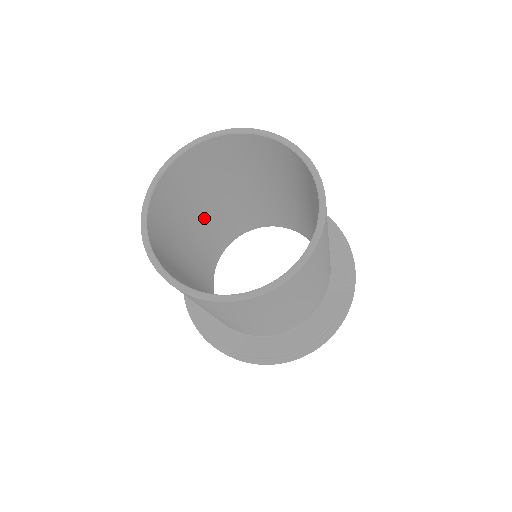
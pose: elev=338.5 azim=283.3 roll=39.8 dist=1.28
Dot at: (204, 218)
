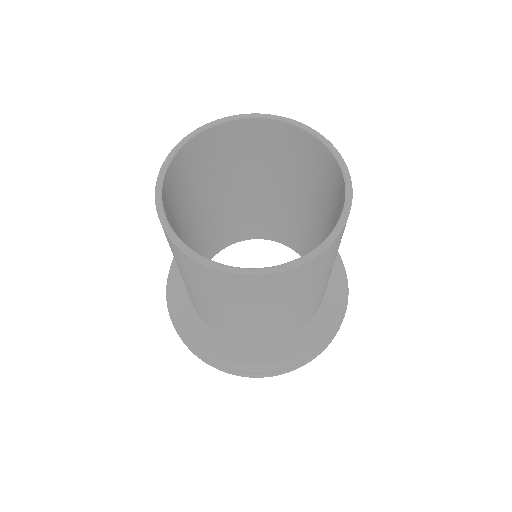
Dot at: (190, 232)
